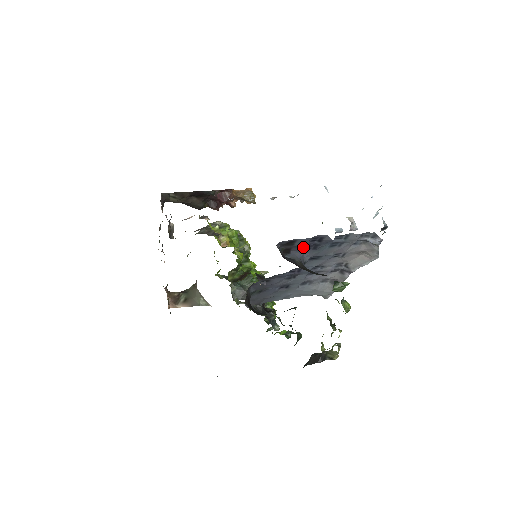
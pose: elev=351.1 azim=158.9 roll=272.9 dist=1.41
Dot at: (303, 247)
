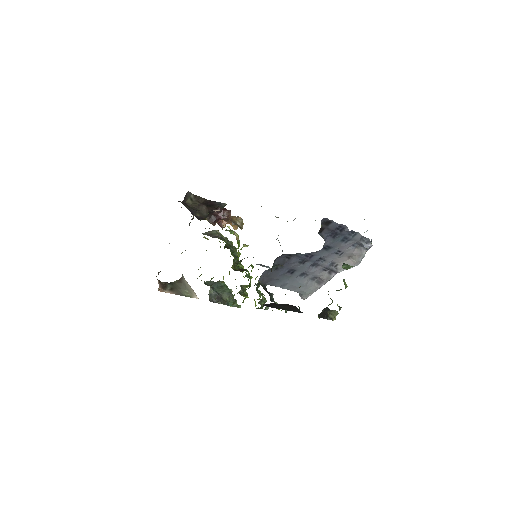
Dot at: (331, 231)
